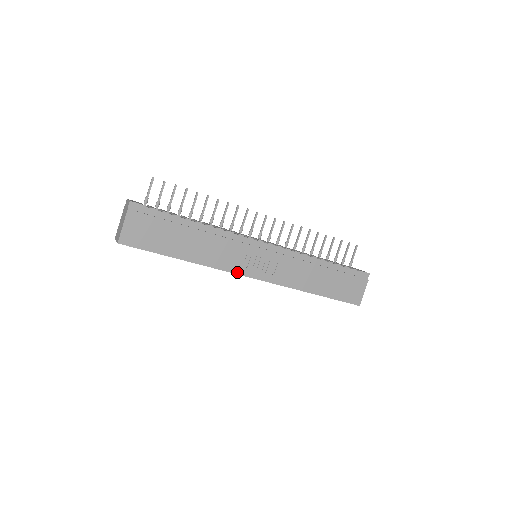
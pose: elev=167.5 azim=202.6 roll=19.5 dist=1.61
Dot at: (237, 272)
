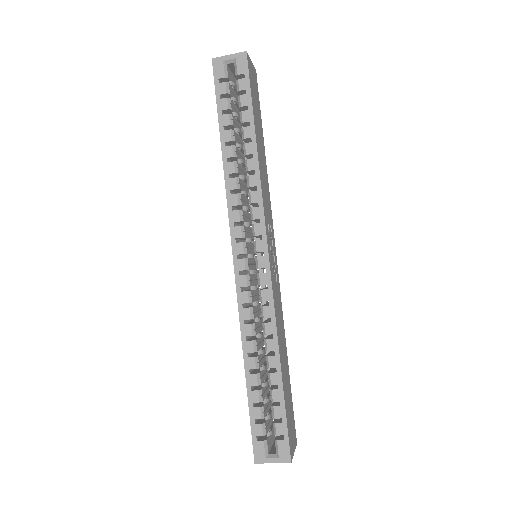
Dot at: (265, 223)
